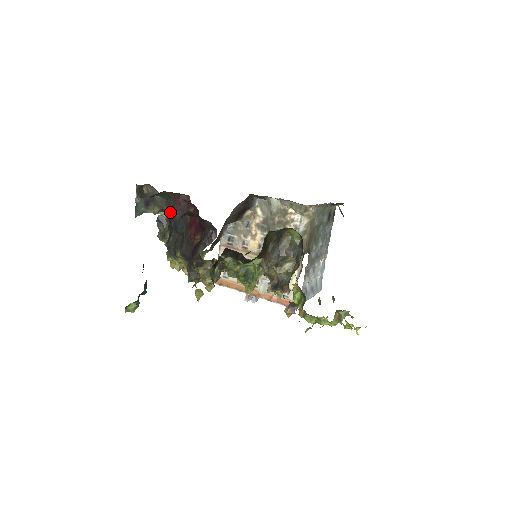
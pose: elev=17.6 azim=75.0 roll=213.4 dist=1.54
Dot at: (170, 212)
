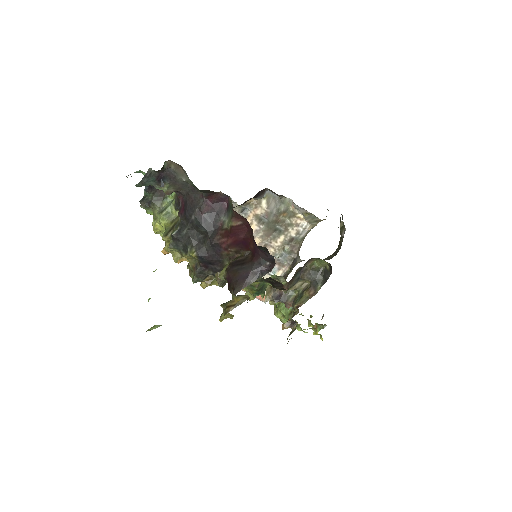
Dot at: (191, 200)
